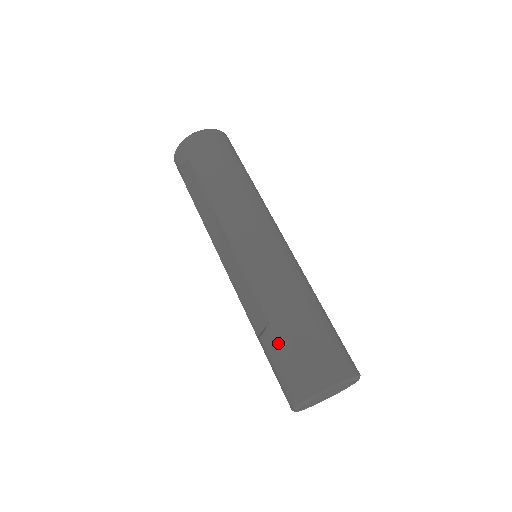
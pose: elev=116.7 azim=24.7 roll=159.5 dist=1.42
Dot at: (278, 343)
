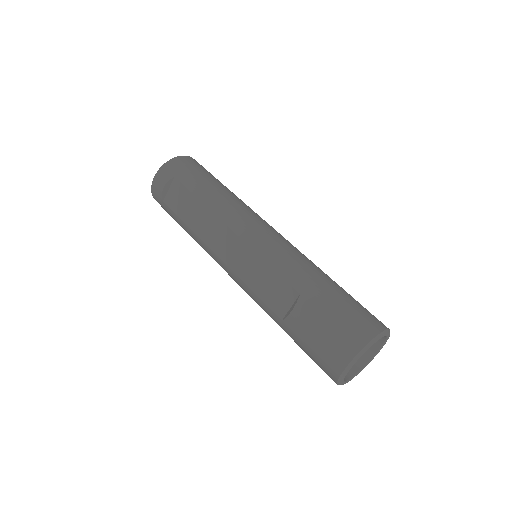
Dot at: (315, 309)
